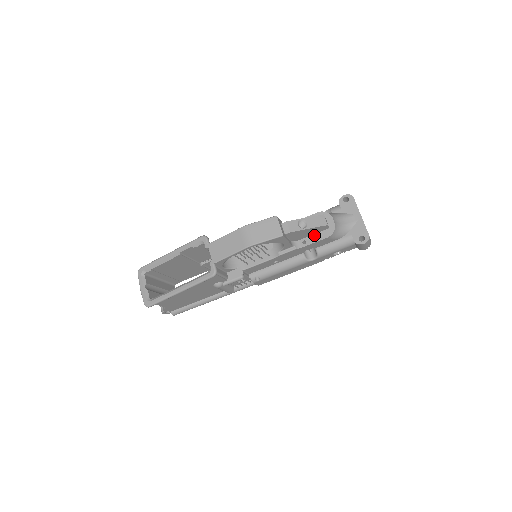
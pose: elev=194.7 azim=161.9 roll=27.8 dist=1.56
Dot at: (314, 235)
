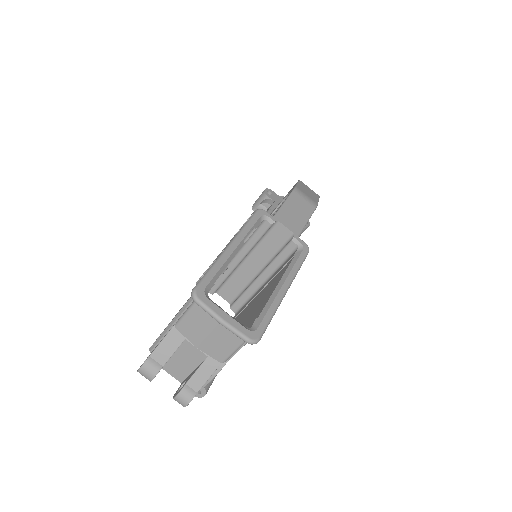
Dot at: occluded
